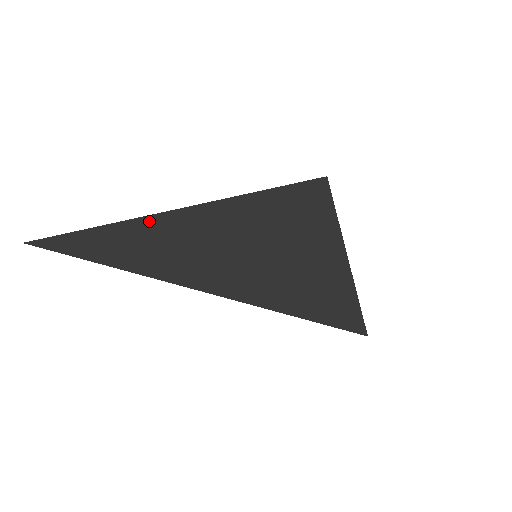
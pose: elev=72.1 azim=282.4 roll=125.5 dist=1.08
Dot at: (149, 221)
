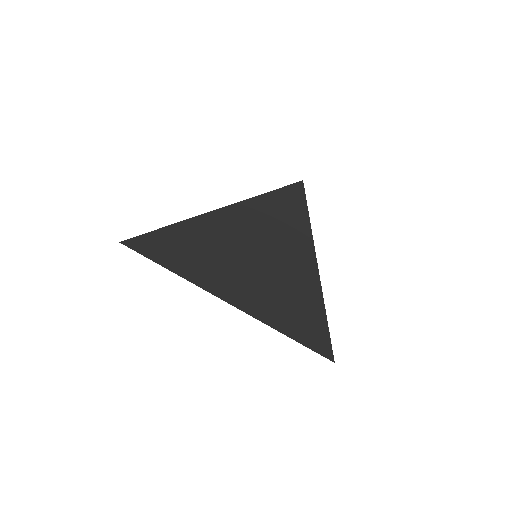
Dot at: occluded
